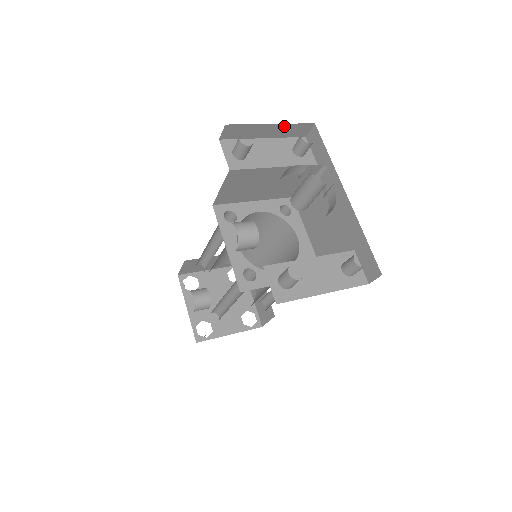
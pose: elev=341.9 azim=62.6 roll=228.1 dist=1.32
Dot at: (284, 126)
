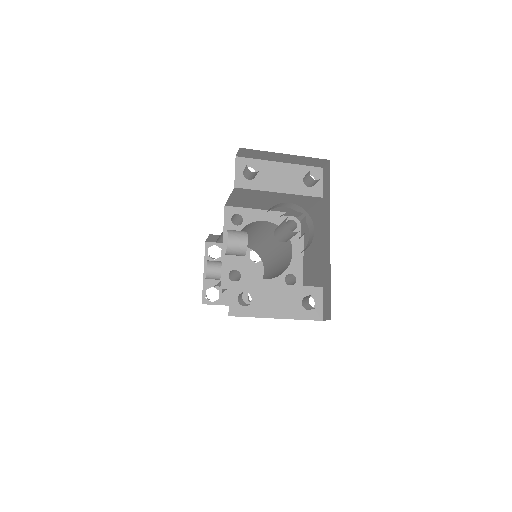
Dot at: (298, 157)
